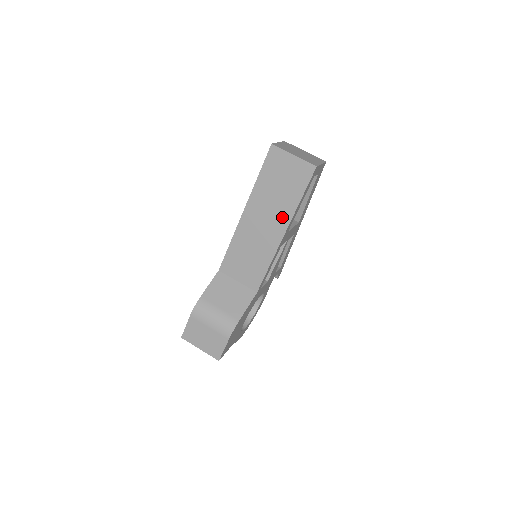
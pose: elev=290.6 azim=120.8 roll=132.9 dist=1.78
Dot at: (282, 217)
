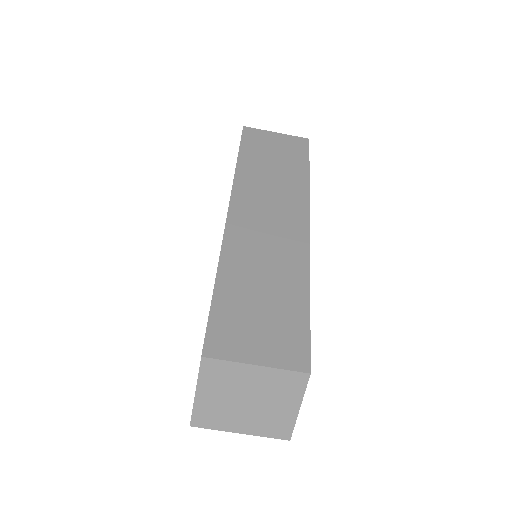
Dot at: occluded
